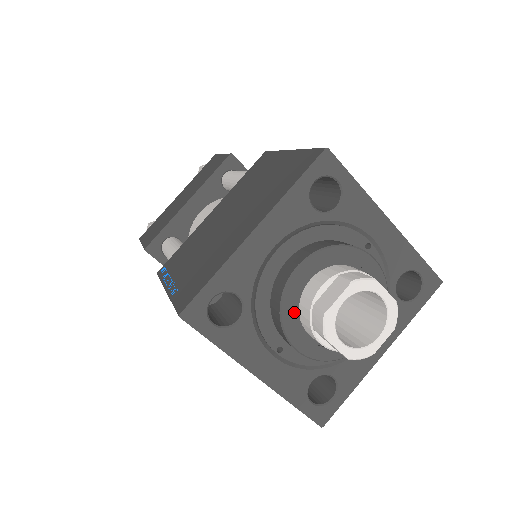
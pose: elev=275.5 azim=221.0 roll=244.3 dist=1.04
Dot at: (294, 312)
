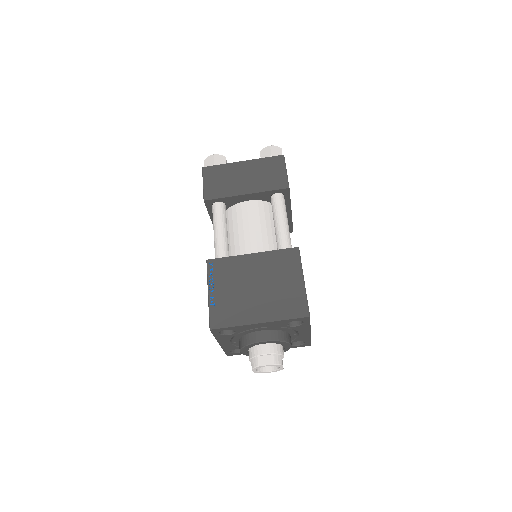
Dot at: (250, 347)
